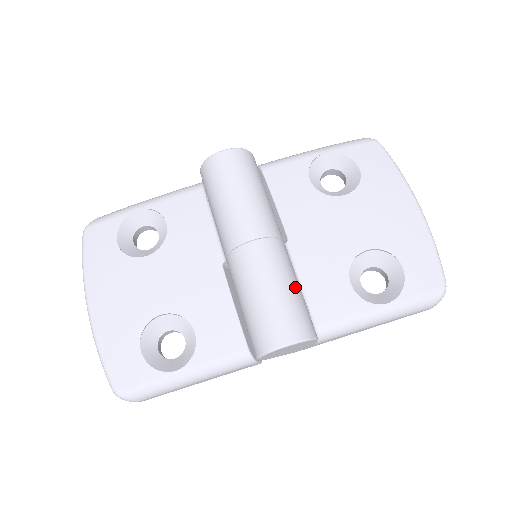
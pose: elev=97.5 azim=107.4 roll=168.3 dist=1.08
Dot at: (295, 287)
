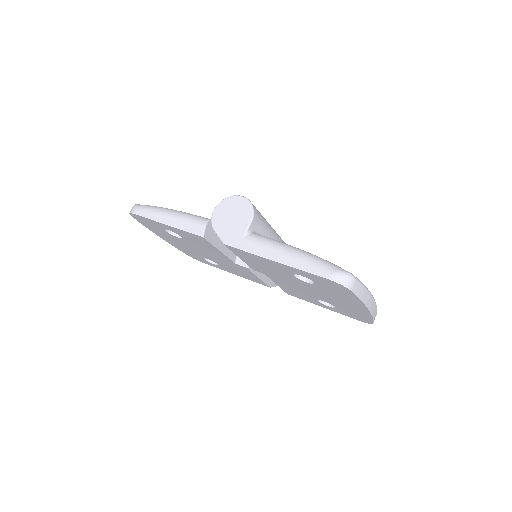
Dot at: (267, 225)
